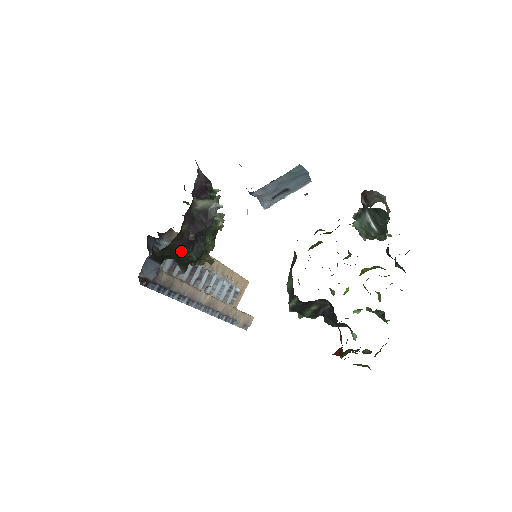
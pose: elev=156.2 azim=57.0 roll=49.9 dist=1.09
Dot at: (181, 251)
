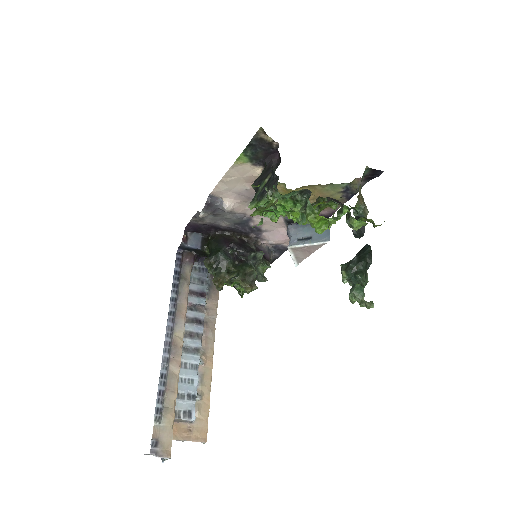
Dot at: (220, 243)
